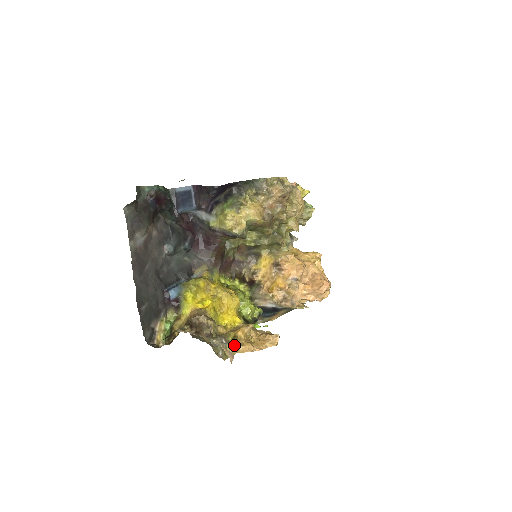
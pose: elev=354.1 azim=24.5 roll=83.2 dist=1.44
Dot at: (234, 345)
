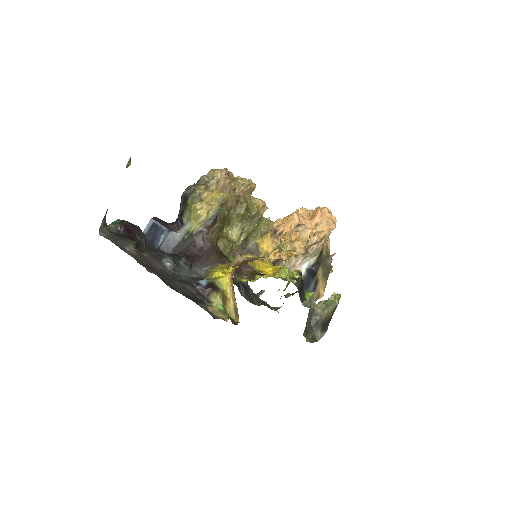
Dot at: (286, 244)
